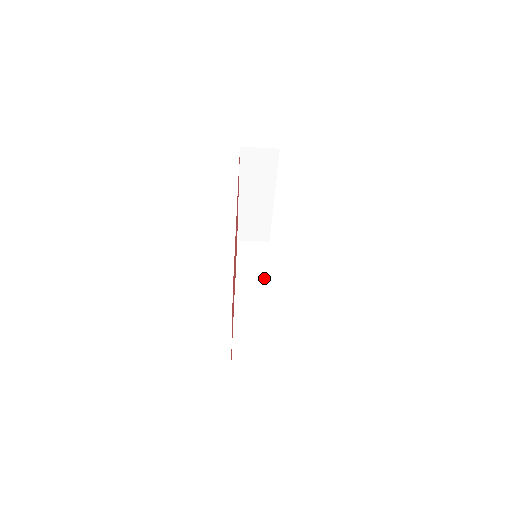
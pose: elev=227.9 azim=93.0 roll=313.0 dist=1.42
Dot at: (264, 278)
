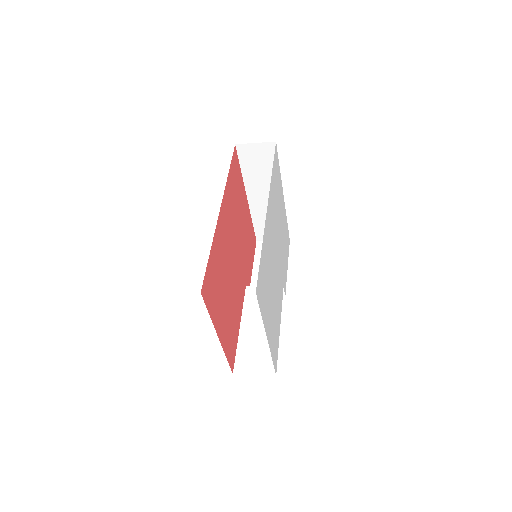
Dot at: occluded
